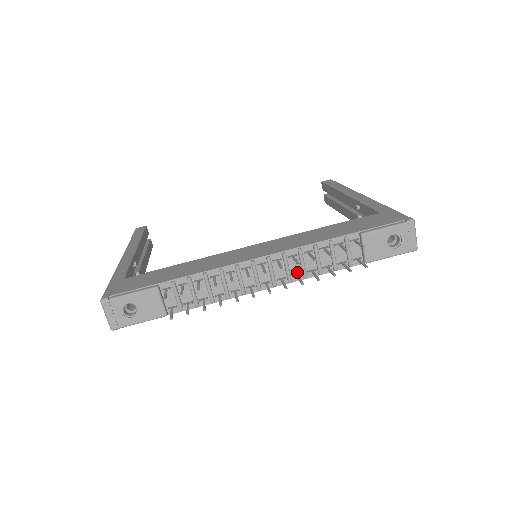
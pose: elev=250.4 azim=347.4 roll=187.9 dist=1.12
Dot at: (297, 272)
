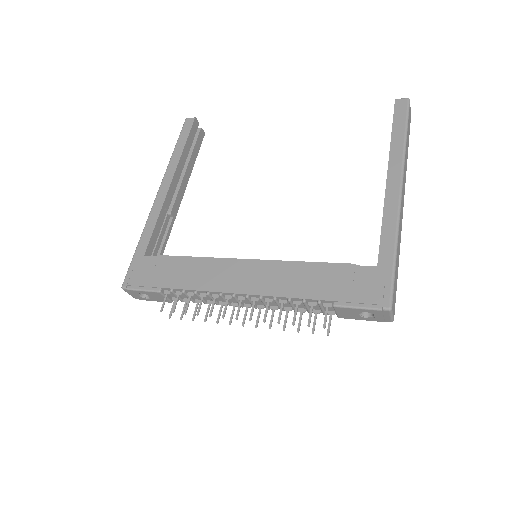
Dot at: (275, 305)
